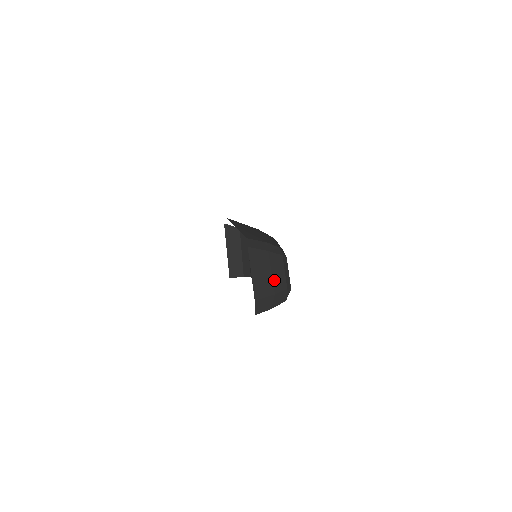
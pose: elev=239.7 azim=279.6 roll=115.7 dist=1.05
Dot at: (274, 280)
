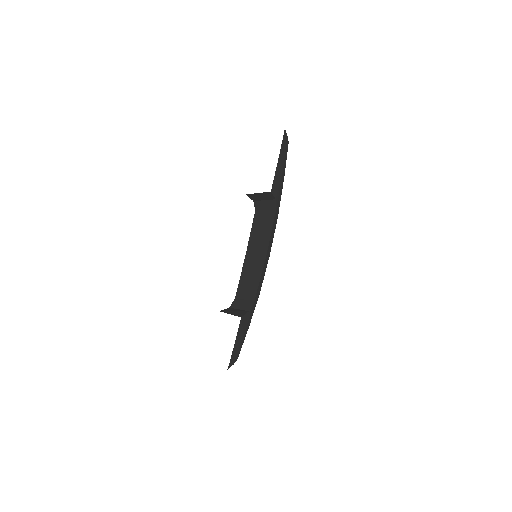
Dot at: occluded
